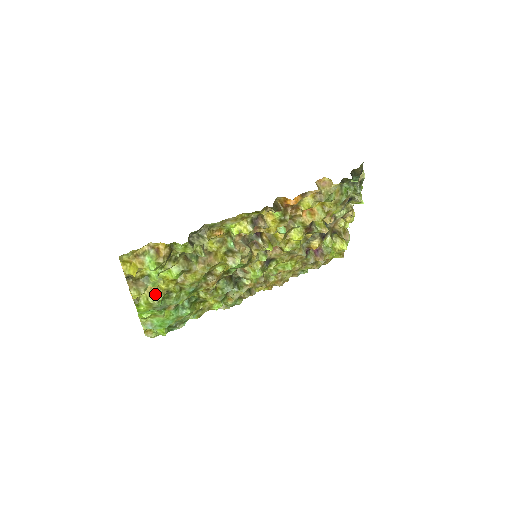
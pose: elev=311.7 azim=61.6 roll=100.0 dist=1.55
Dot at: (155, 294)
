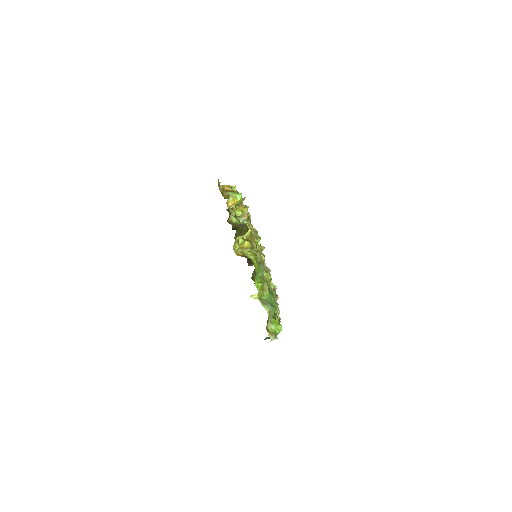
Dot at: occluded
